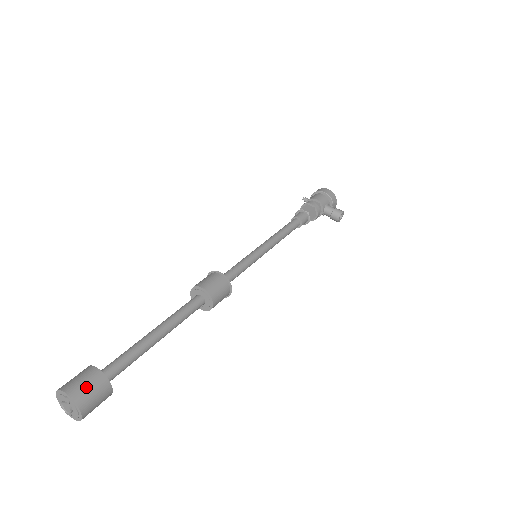
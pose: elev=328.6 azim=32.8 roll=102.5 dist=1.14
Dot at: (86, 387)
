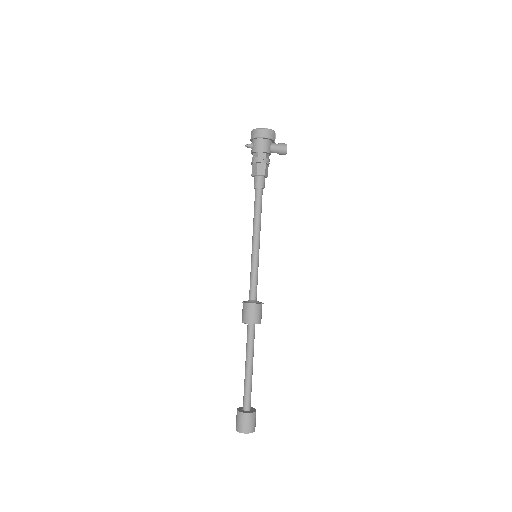
Dot at: (250, 424)
